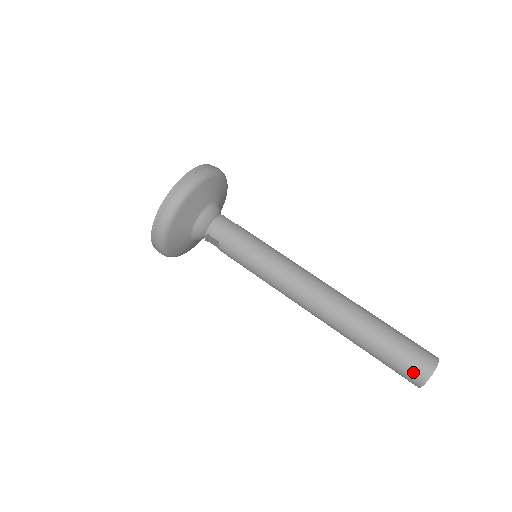
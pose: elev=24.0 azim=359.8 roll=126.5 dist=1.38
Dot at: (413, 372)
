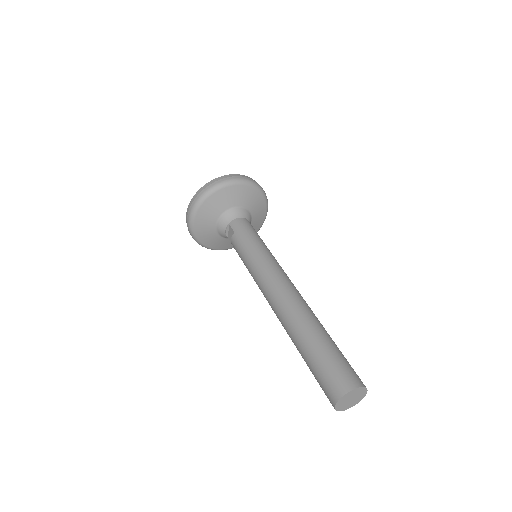
Dot at: (334, 382)
